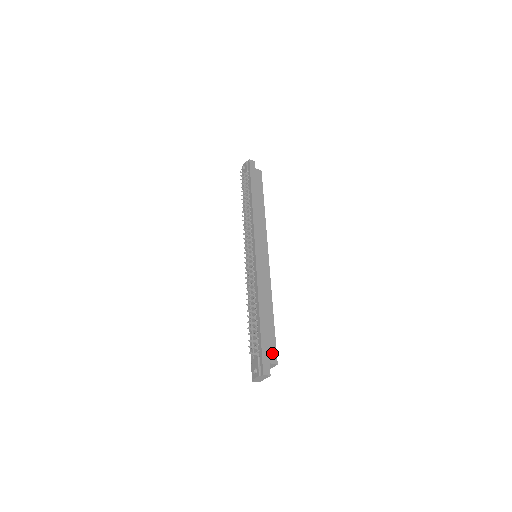
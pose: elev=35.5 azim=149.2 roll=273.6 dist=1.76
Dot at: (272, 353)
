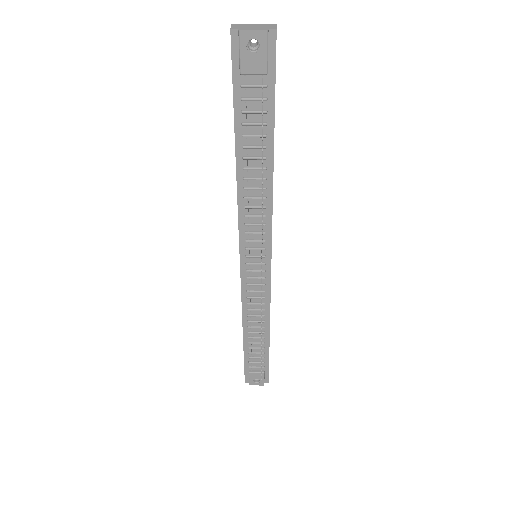
Dot at: occluded
